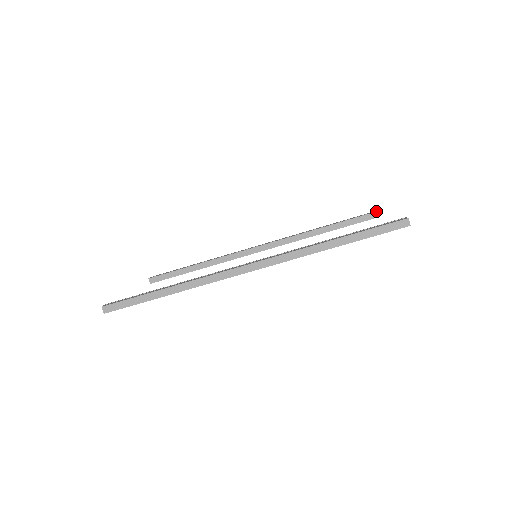
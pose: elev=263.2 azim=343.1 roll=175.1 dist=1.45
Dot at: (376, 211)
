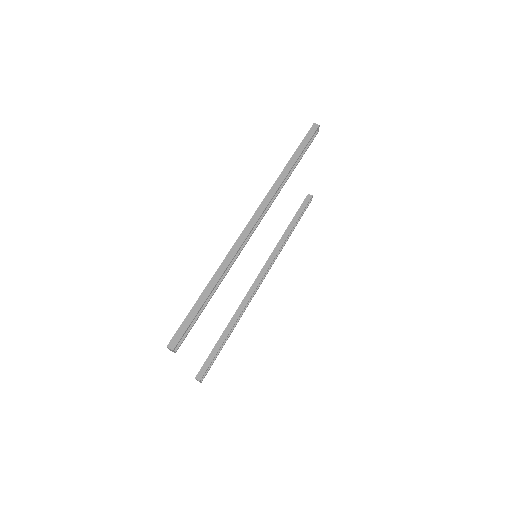
Dot at: (307, 195)
